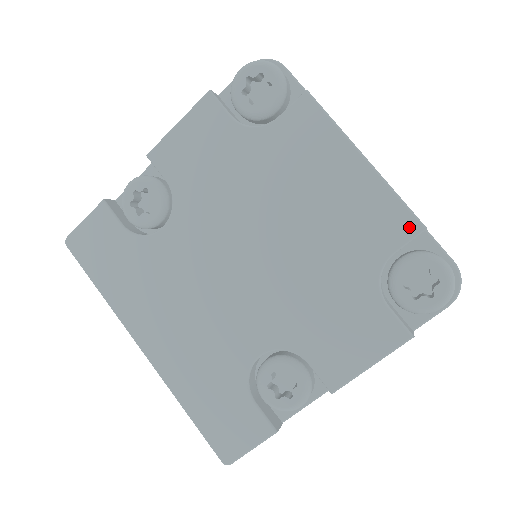
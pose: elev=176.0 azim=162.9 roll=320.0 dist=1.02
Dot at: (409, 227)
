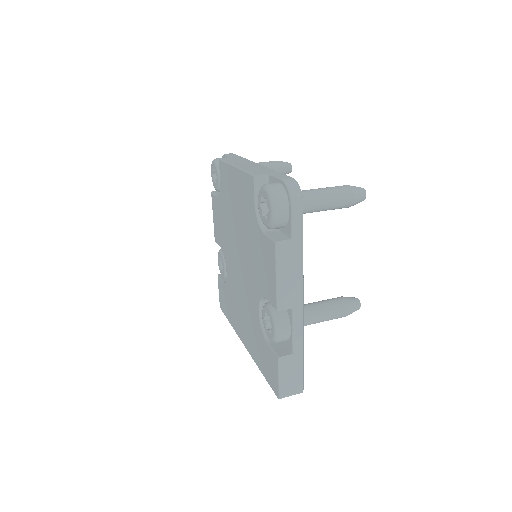
Dot at: (251, 182)
